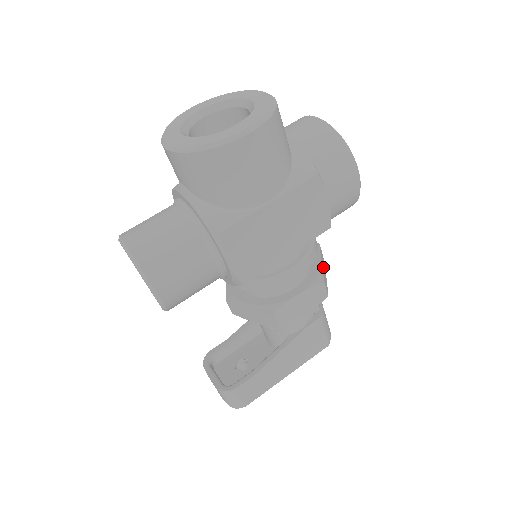
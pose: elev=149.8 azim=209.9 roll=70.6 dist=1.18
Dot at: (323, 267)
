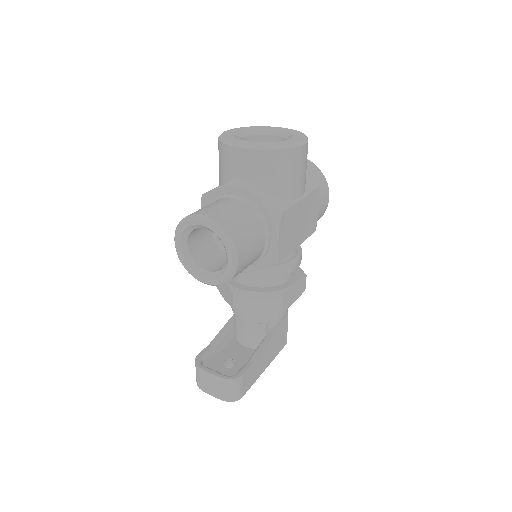
Dot at: occluded
